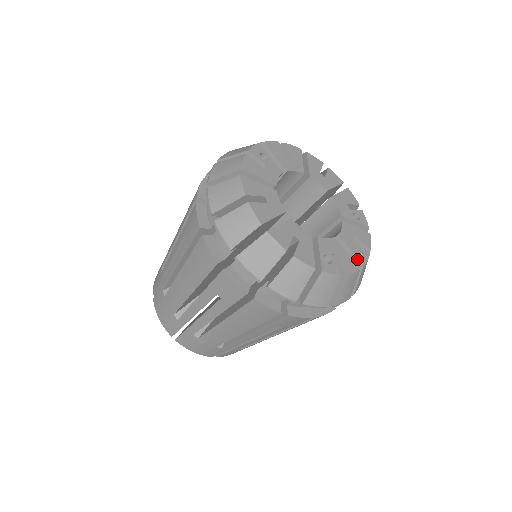
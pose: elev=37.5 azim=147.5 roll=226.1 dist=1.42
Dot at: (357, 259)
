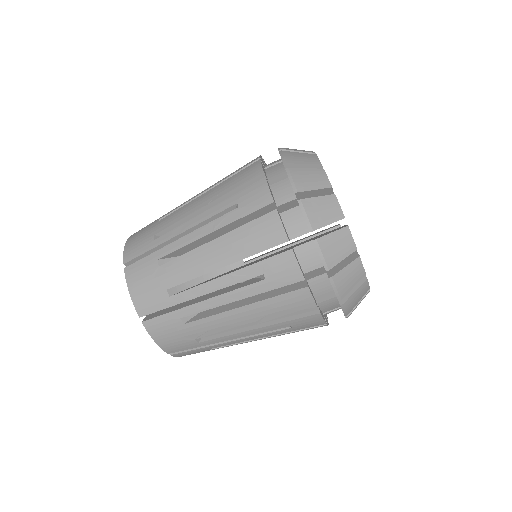
Dot at: occluded
